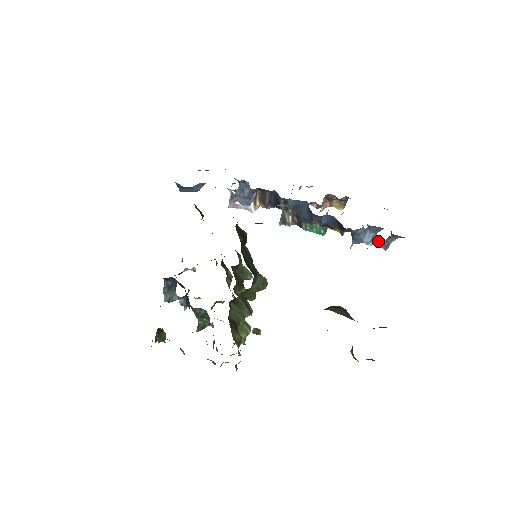
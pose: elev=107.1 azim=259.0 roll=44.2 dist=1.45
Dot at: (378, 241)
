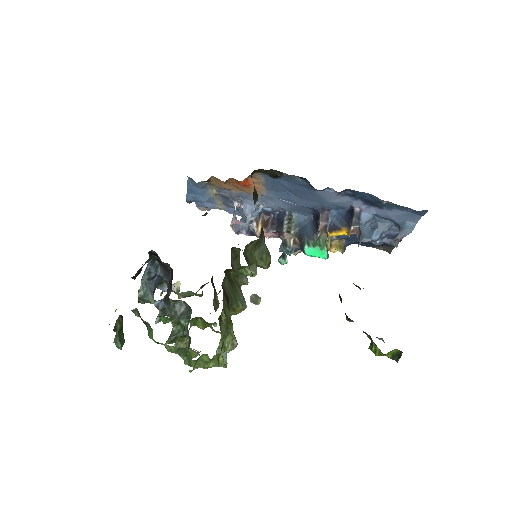
Dot at: (386, 239)
